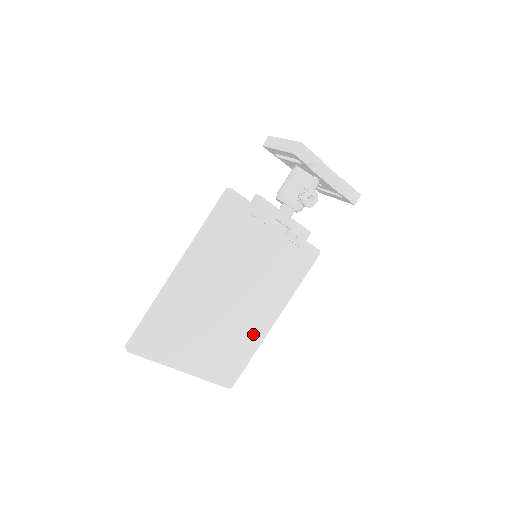
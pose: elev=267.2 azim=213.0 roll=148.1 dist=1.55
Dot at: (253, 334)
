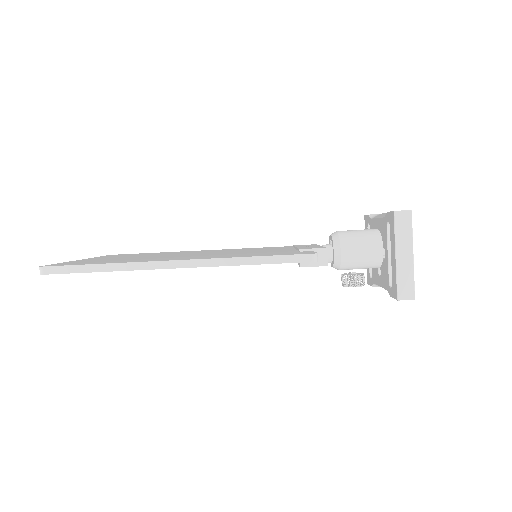
Dot at: occluded
